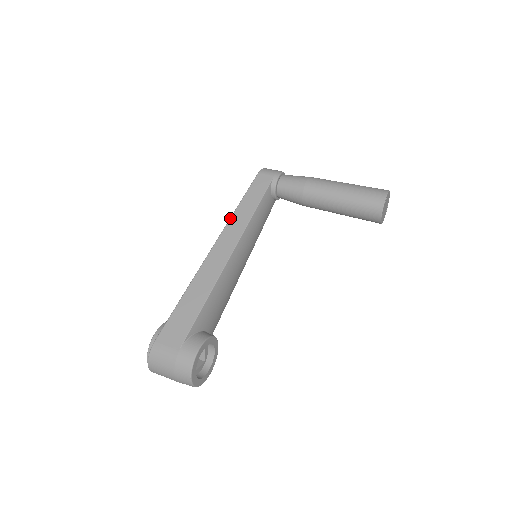
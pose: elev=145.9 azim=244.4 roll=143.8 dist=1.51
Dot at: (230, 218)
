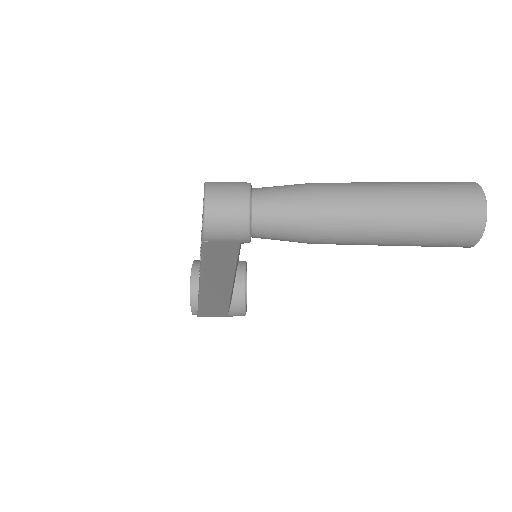
Dot at: (201, 274)
